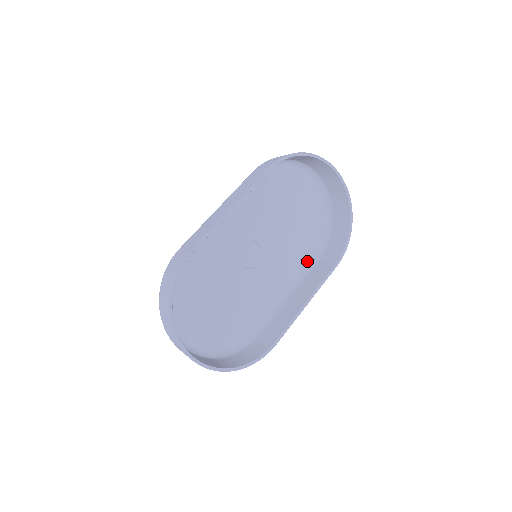
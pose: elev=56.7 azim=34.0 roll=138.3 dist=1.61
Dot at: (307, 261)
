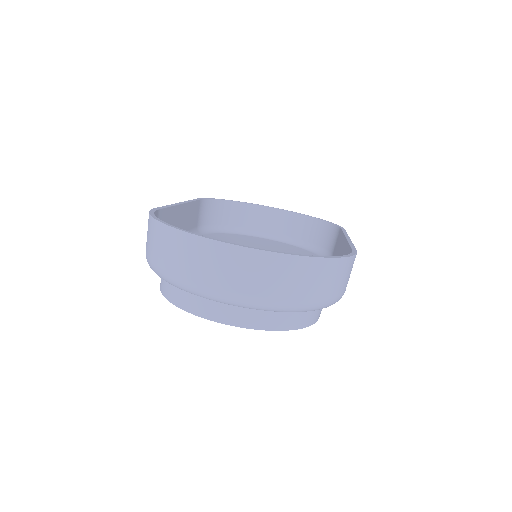
Dot at: occluded
